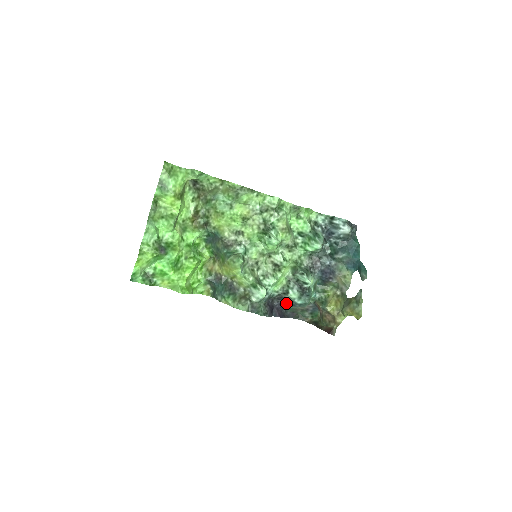
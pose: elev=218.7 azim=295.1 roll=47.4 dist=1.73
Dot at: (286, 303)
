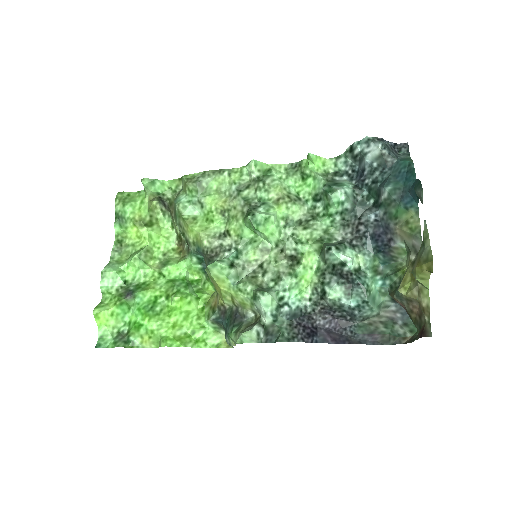
Dot at: (342, 317)
